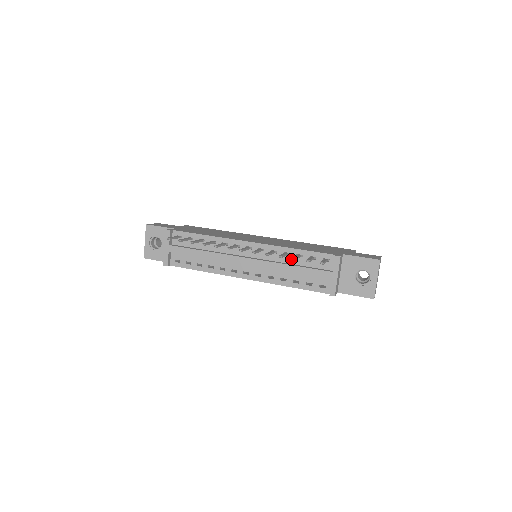
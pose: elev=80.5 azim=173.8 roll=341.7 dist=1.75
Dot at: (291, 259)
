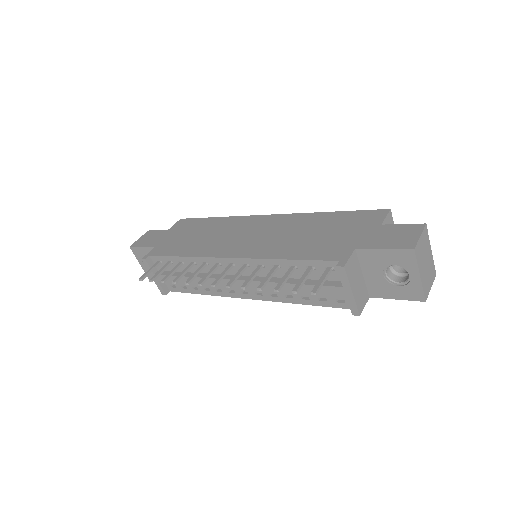
Dot at: (285, 272)
